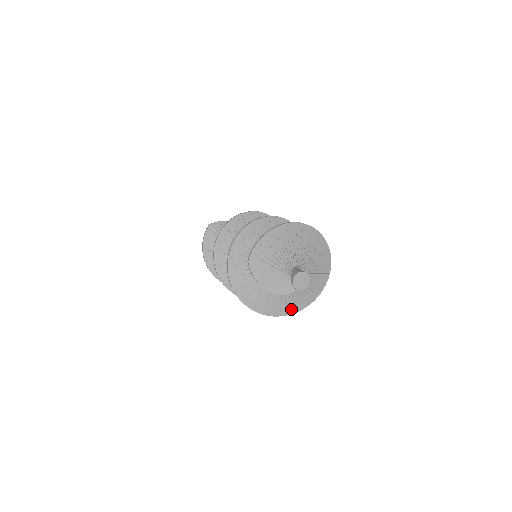
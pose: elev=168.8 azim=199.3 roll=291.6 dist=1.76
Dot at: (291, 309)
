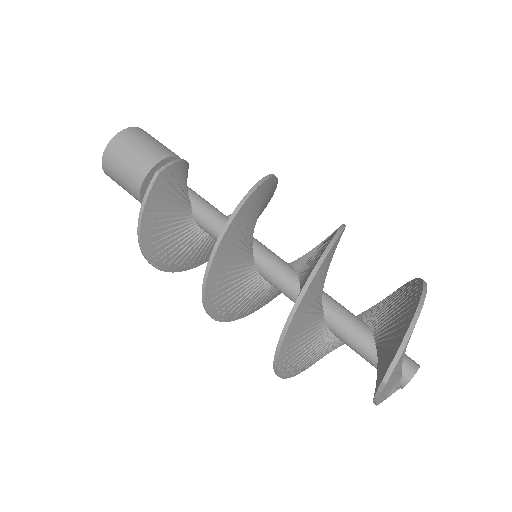
Dot at: occluded
